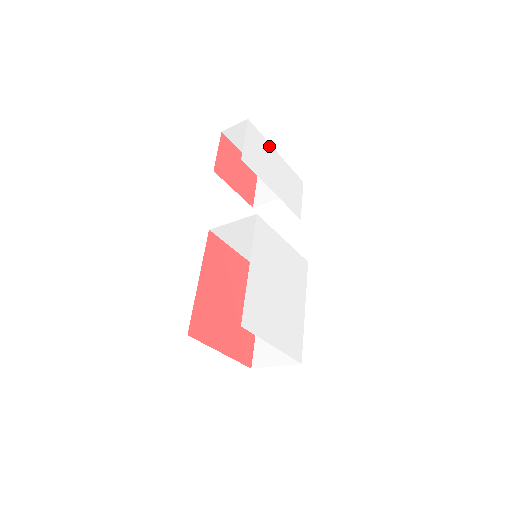
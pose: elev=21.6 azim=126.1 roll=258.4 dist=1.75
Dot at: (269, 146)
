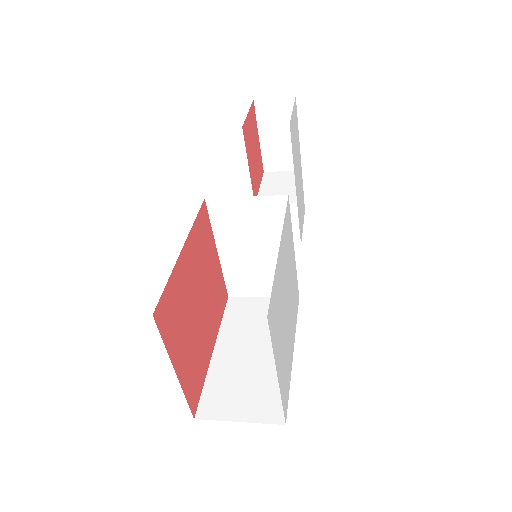
Dot at: (299, 143)
